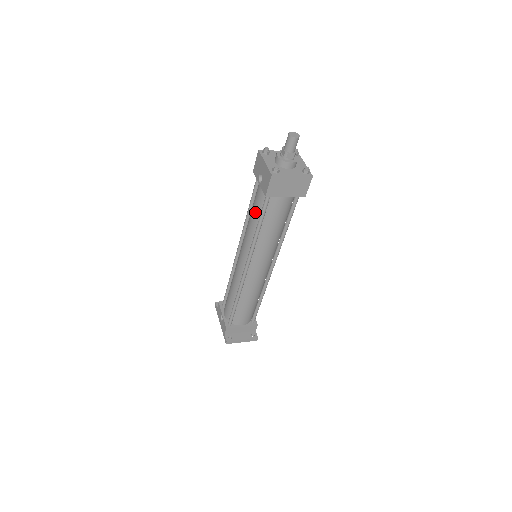
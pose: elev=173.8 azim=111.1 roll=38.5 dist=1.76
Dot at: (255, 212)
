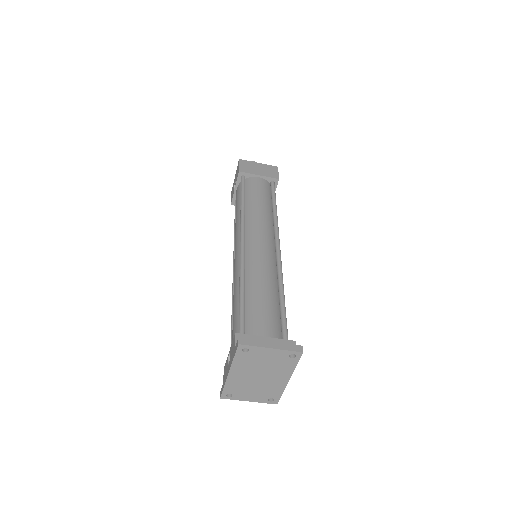
Dot at: (237, 204)
